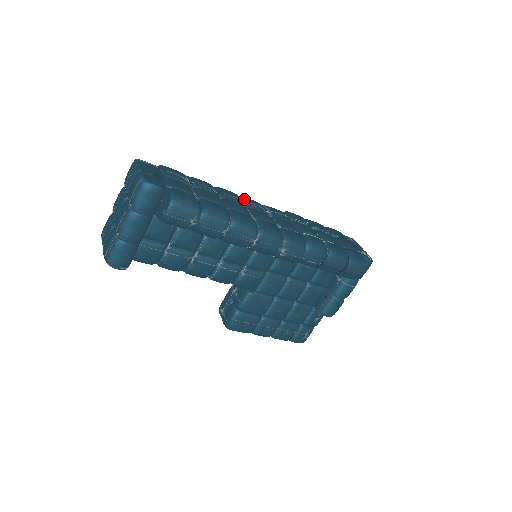
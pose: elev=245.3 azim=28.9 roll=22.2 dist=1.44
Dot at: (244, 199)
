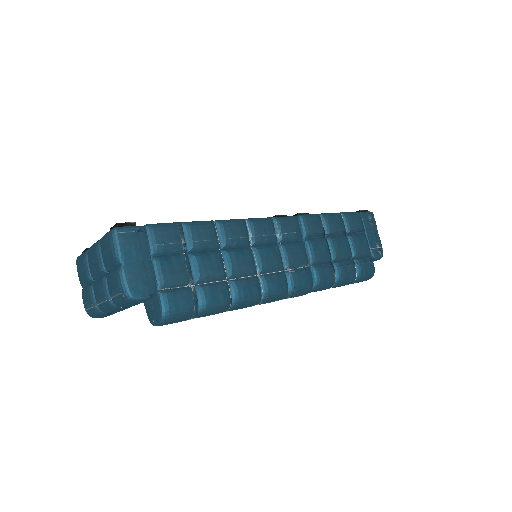
Dot at: (252, 229)
